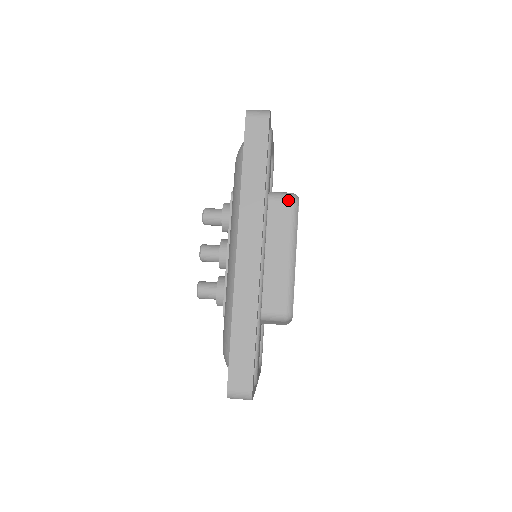
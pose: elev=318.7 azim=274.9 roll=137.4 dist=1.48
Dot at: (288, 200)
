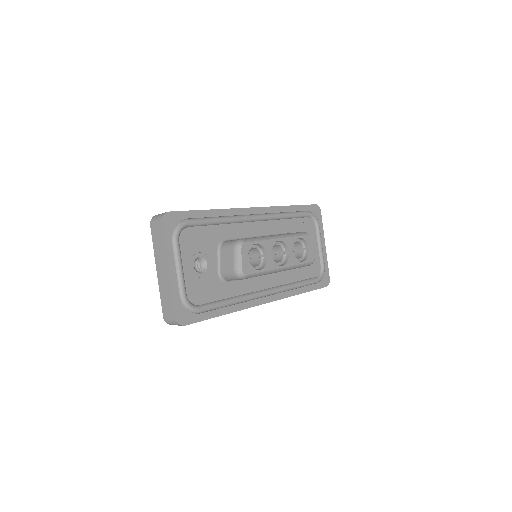
Dot at: occluded
